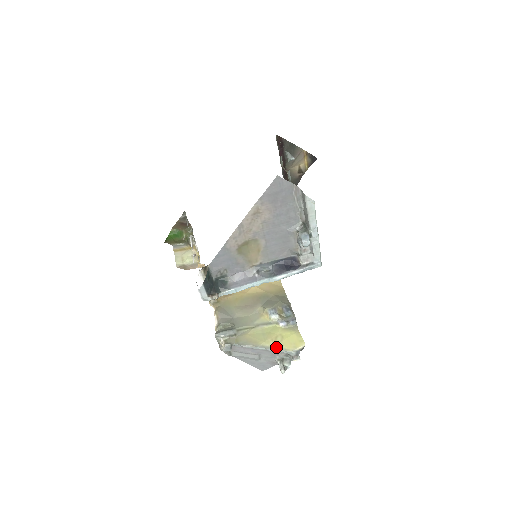
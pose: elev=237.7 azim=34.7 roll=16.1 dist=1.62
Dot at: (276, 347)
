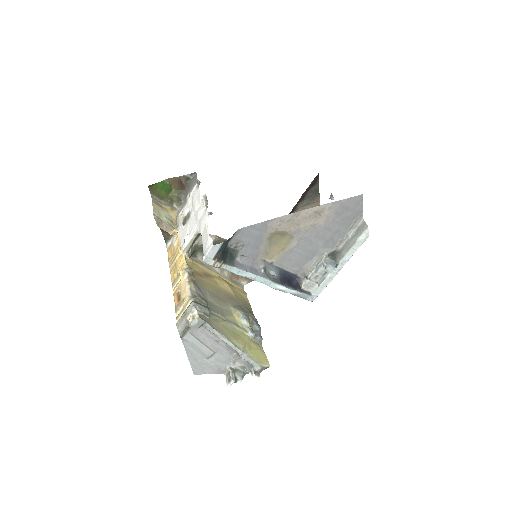
Dot at: (246, 352)
